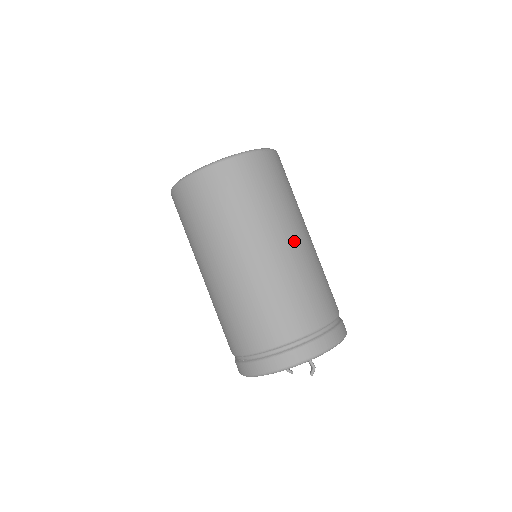
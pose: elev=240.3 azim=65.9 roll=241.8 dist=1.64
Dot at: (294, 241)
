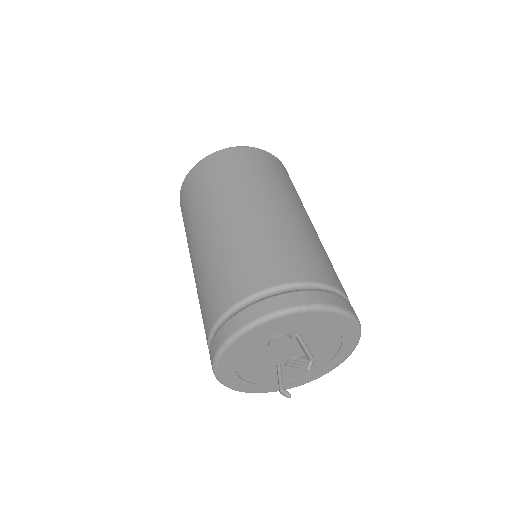
Dot at: (290, 209)
